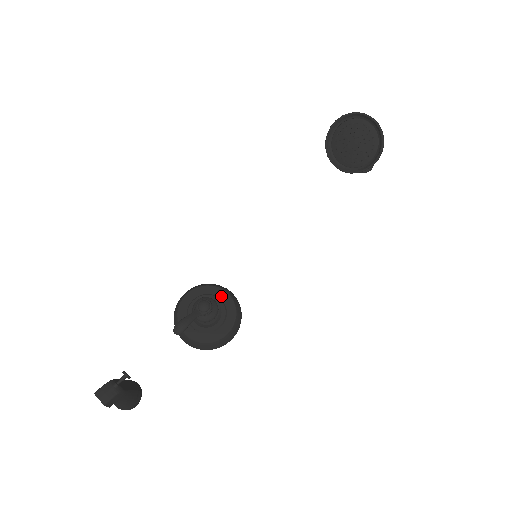
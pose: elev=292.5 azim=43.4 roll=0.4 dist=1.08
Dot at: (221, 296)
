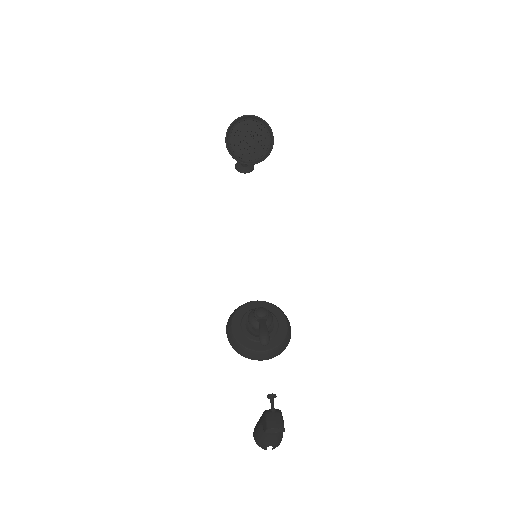
Dot at: (256, 306)
